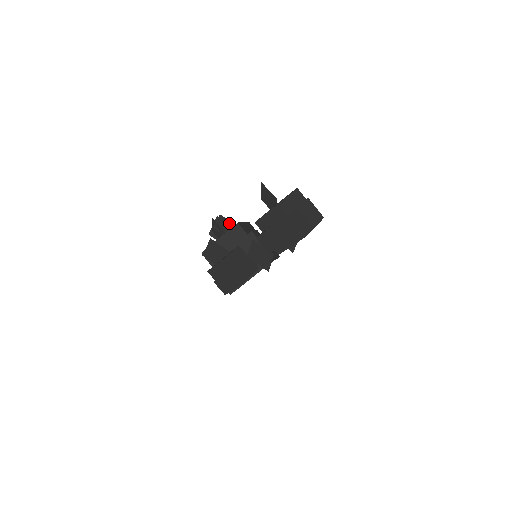
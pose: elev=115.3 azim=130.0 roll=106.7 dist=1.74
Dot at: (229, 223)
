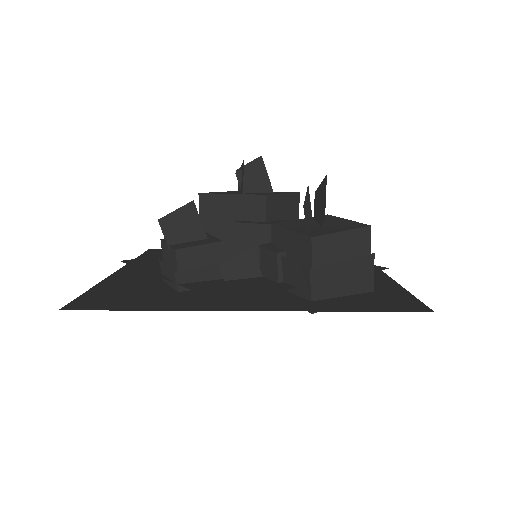
Dot at: (265, 180)
